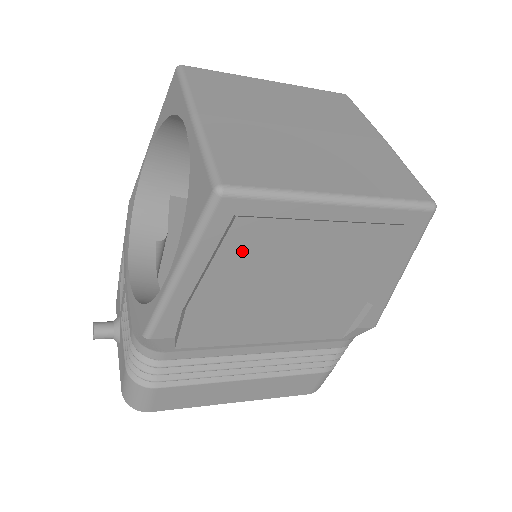
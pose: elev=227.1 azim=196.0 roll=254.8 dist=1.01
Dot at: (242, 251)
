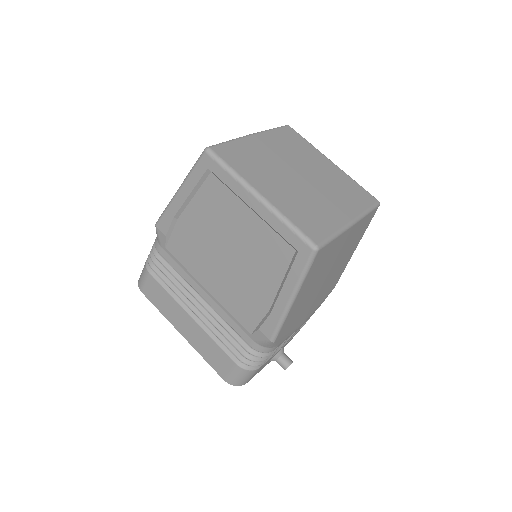
Dot at: (209, 199)
